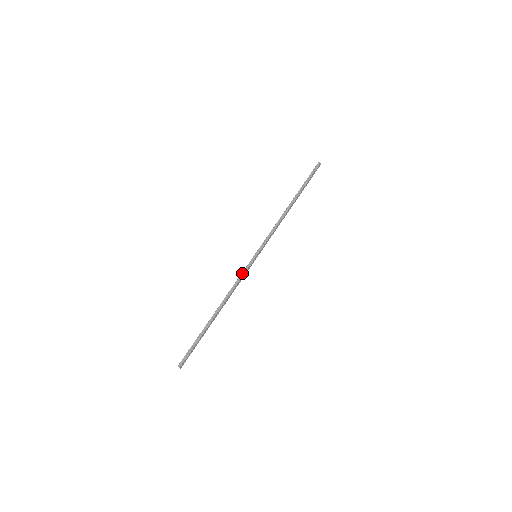
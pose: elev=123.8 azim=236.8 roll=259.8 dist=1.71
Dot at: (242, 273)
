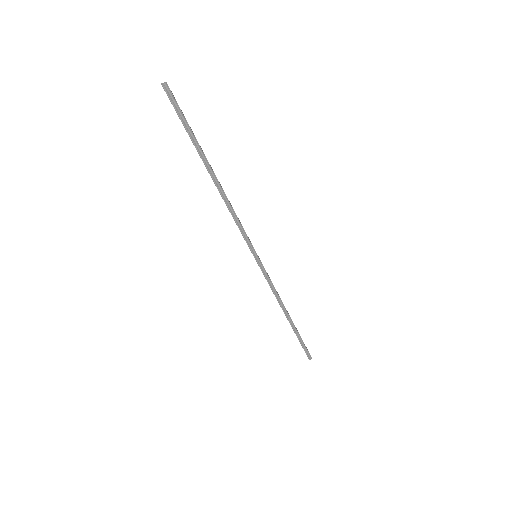
Dot at: (267, 280)
